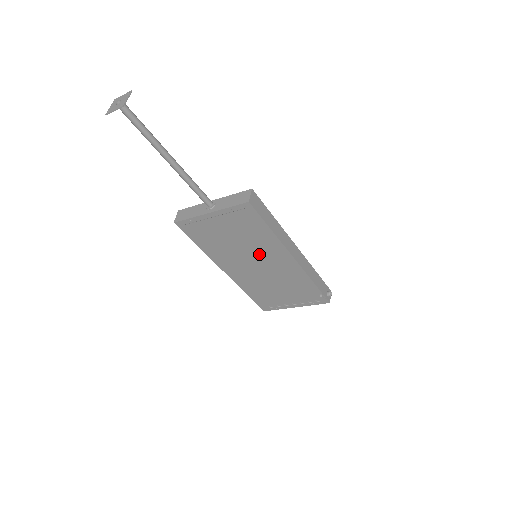
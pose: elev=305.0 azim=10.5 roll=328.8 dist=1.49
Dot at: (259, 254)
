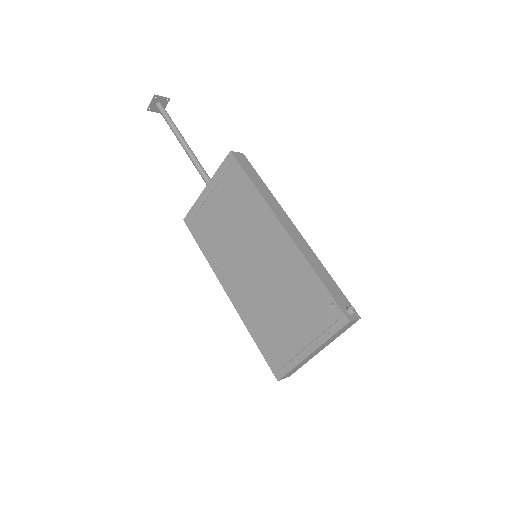
Dot at: (251, 238)
